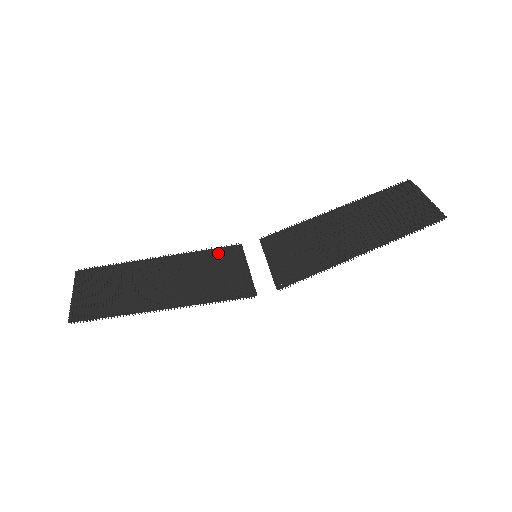
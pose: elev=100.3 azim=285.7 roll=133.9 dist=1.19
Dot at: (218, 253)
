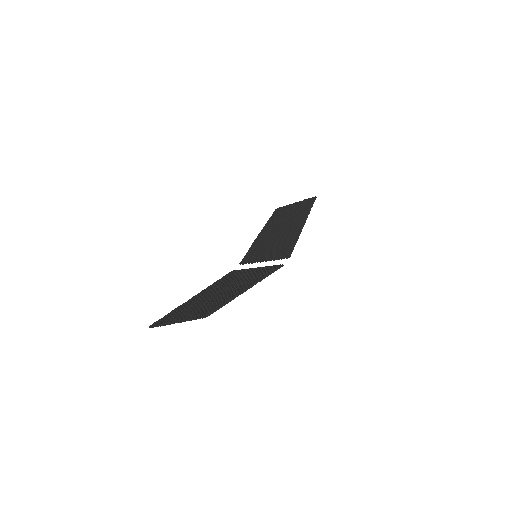
Dot at: (228, 277)
